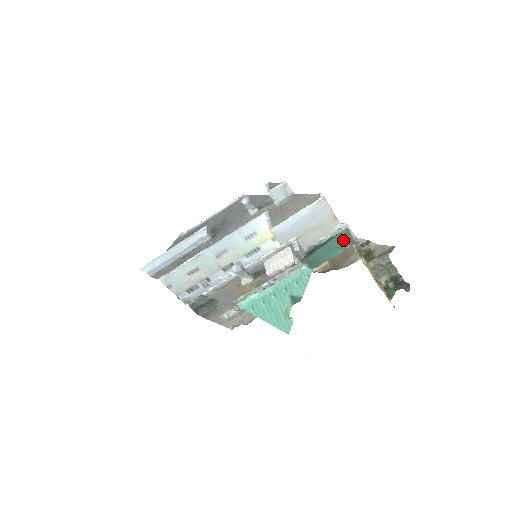
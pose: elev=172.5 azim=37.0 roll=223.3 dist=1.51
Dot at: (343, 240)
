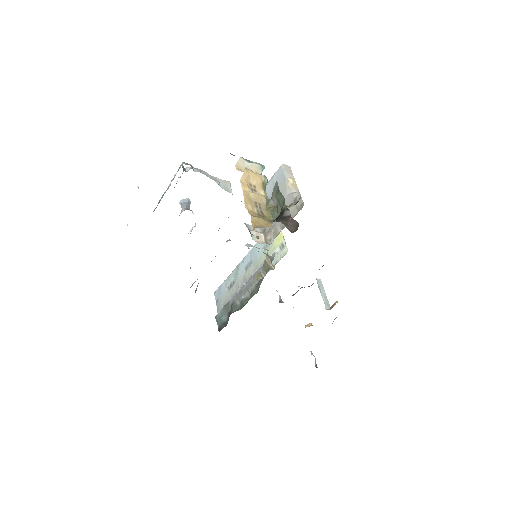
Dot at: occluded
